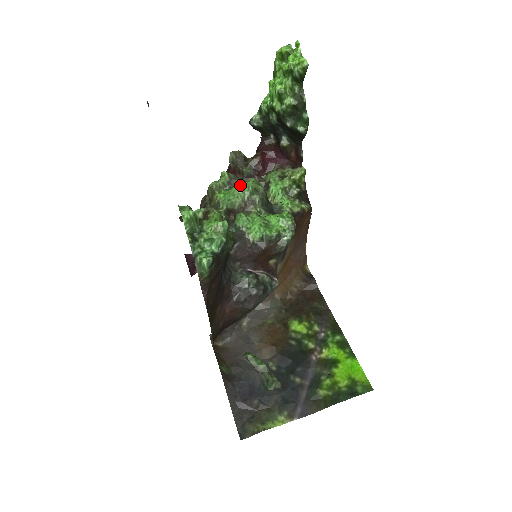
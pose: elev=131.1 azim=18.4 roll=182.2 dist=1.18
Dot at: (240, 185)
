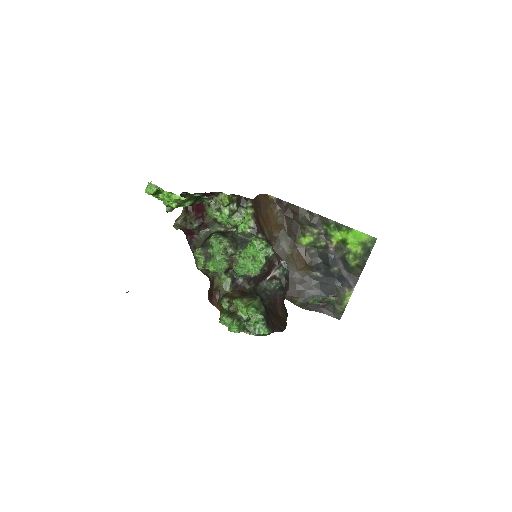
Dot at: (213, 253)
